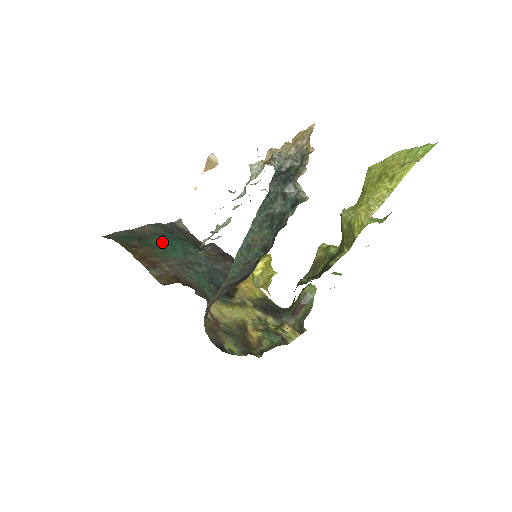
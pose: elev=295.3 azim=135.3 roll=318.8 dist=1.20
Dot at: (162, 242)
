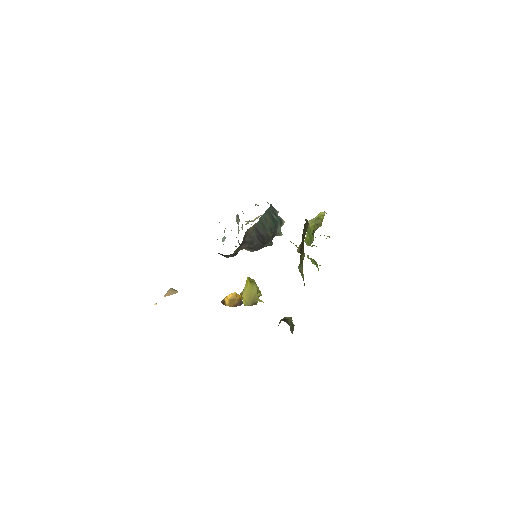
Dot at: occluded
